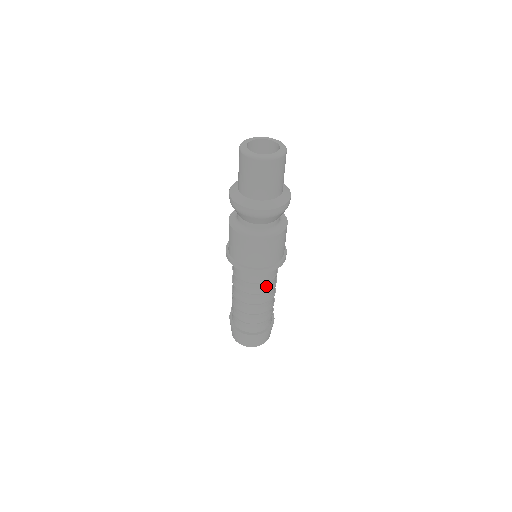
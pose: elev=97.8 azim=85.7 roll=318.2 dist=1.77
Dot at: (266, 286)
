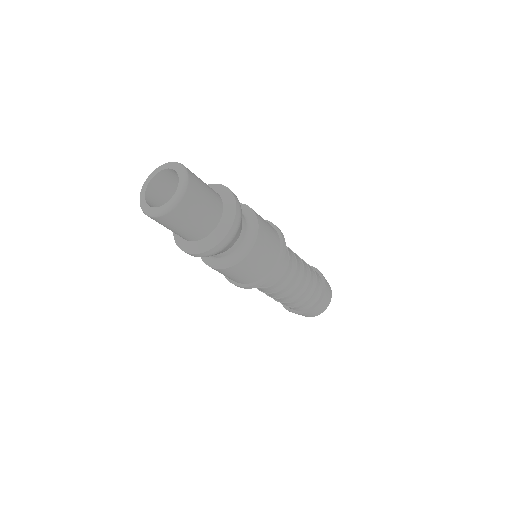
Dot at: (291, 267)
